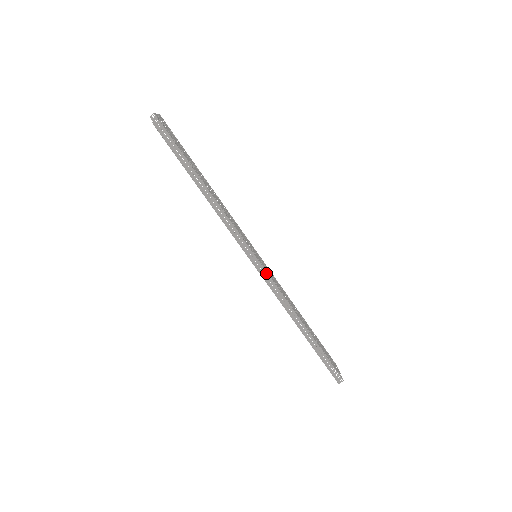
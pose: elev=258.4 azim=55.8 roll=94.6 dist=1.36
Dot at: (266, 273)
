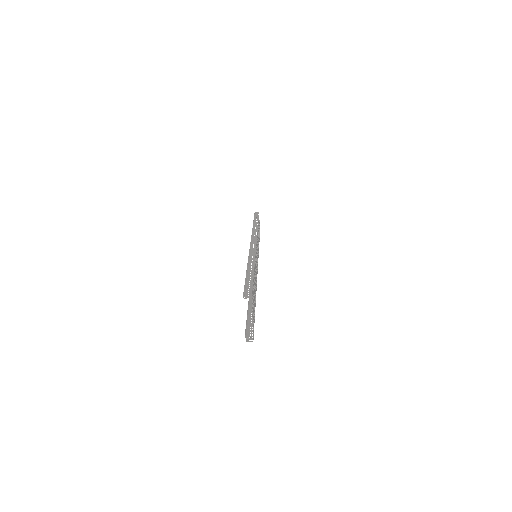
Dot at: (253, 235)
